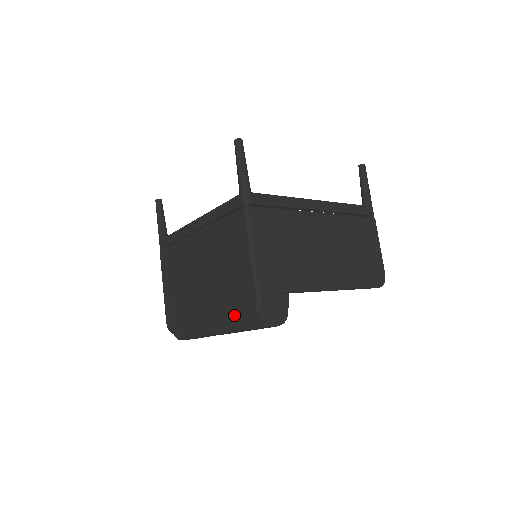
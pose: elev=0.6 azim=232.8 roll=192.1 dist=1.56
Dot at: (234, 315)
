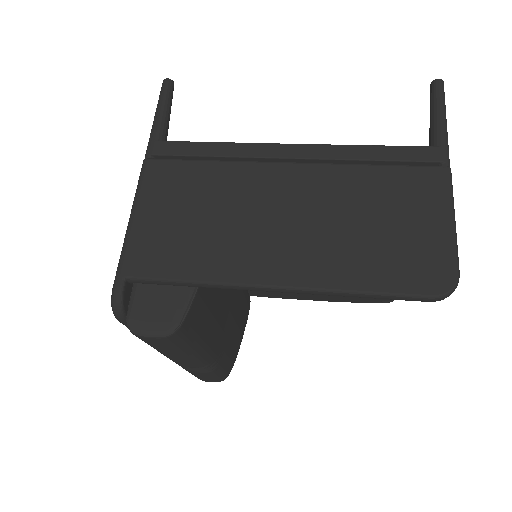
Dot at: occluded
